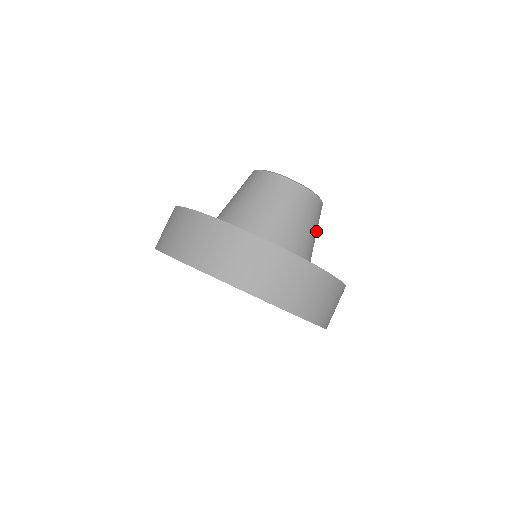
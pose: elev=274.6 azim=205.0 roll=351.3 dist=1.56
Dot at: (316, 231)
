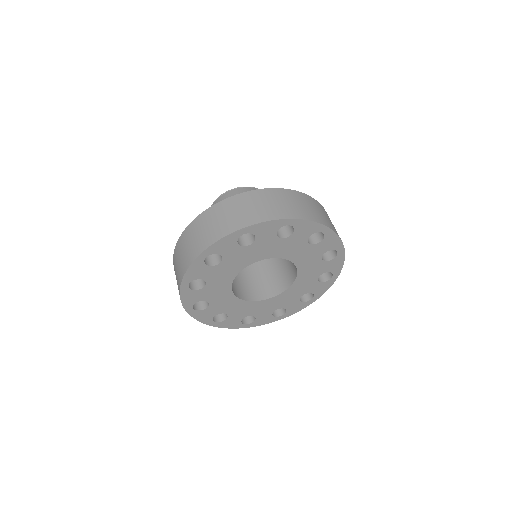
Dot at: occluded
